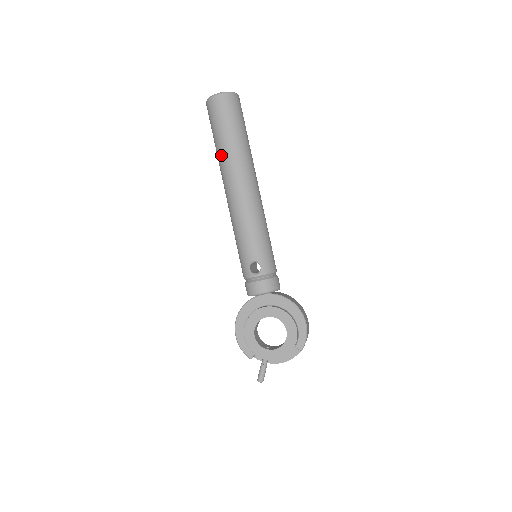
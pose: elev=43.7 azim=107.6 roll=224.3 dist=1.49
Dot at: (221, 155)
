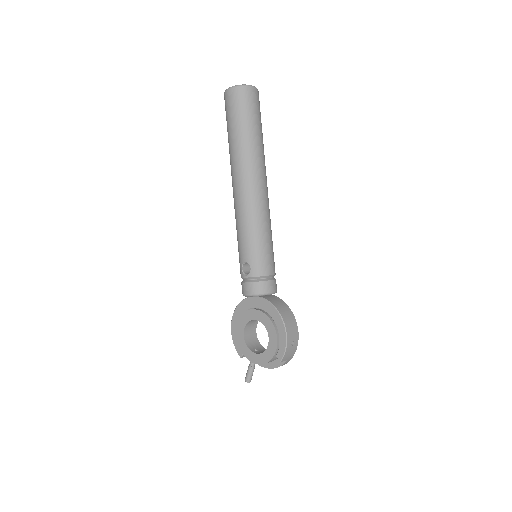
Dot at: (229, 151)
